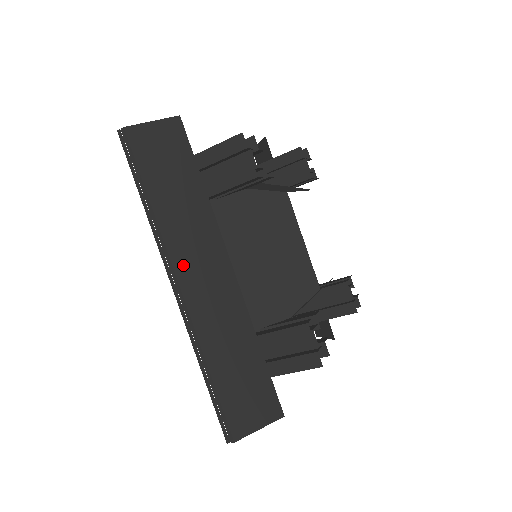
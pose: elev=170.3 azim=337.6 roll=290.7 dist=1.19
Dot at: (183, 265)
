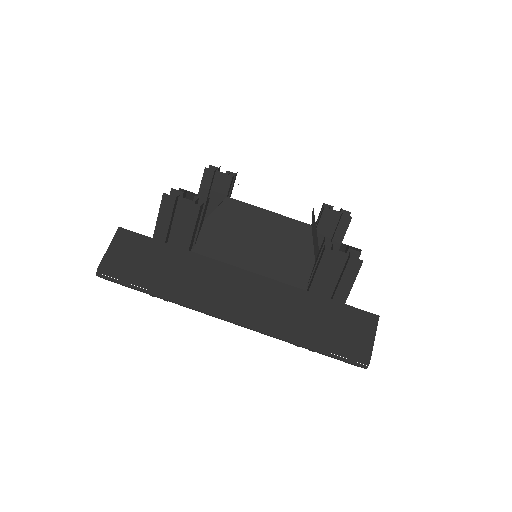
Dot at: (220, 302)
